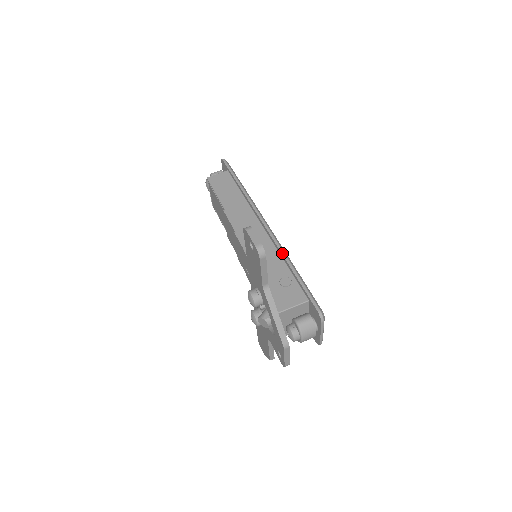
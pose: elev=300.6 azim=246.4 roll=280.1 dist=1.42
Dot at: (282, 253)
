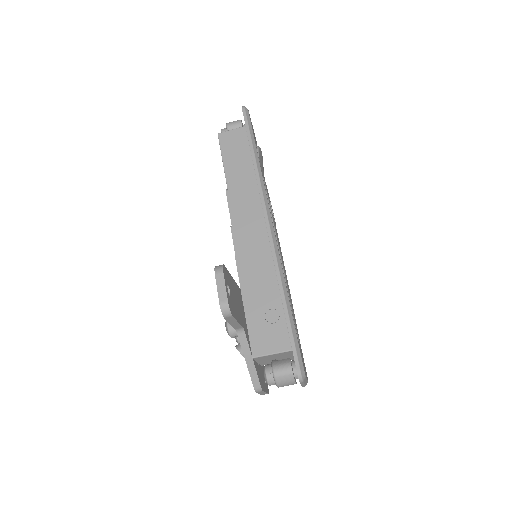
Dot at: (277, 276)
